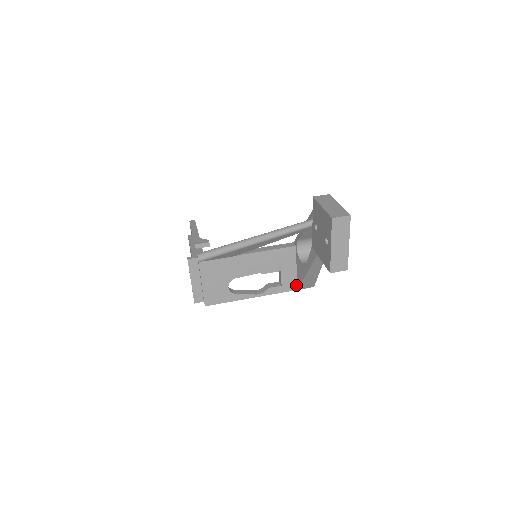
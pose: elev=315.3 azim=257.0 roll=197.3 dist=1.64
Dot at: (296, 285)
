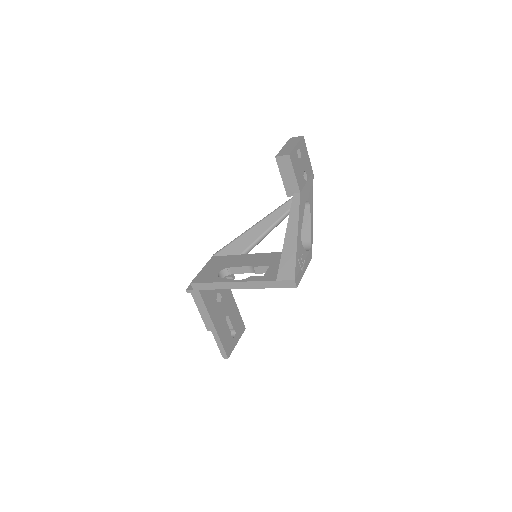
Dot at: (277, 277)
